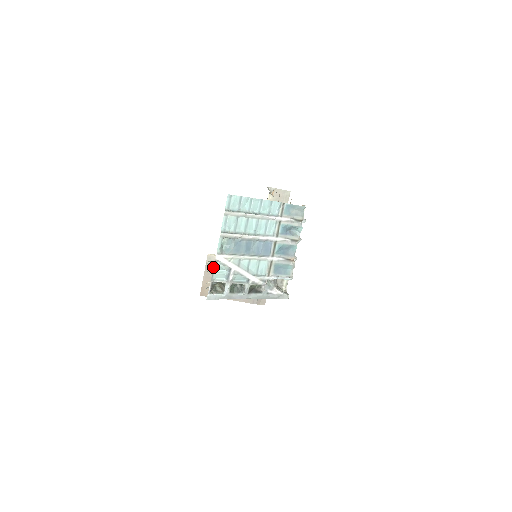
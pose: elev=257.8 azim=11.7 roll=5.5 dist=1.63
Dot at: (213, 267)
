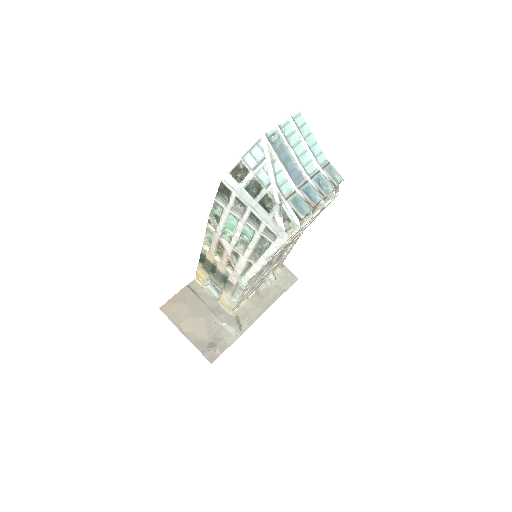
Dot at: (191, 292)
